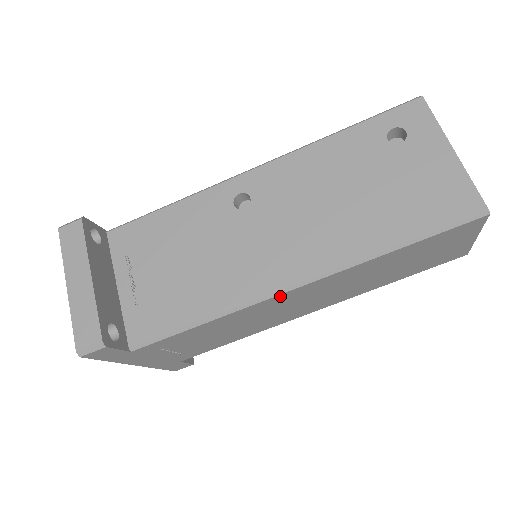
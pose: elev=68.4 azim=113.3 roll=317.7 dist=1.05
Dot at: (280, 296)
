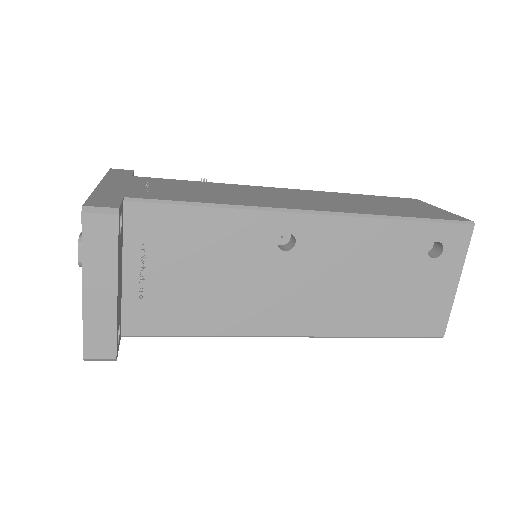
Dot at: occluded
